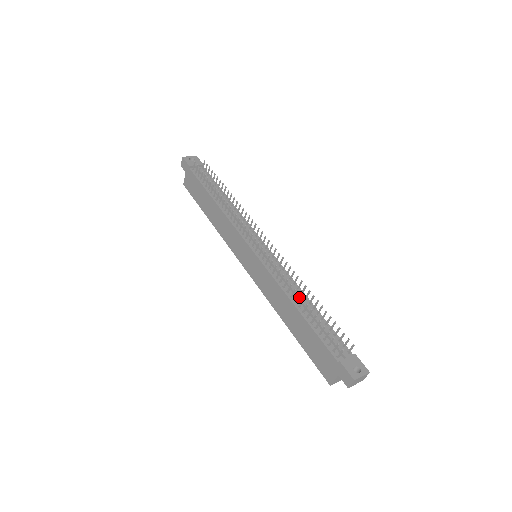
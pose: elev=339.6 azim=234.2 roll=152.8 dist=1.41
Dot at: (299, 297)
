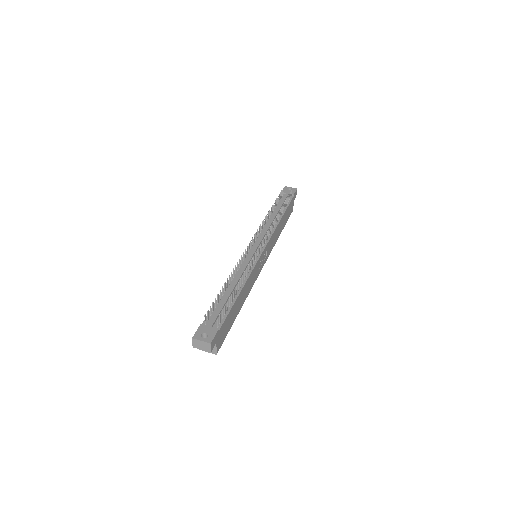
Dot at: (235, 282)
